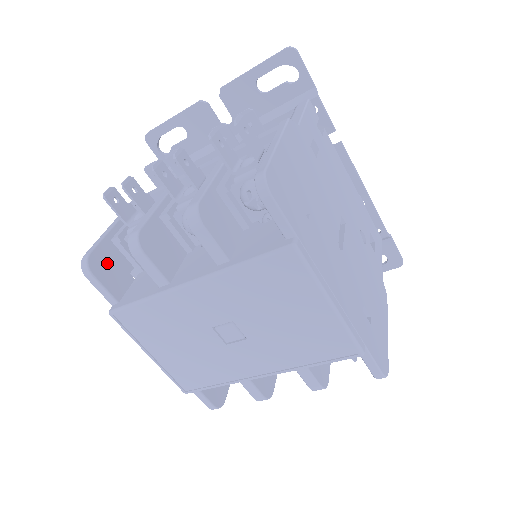
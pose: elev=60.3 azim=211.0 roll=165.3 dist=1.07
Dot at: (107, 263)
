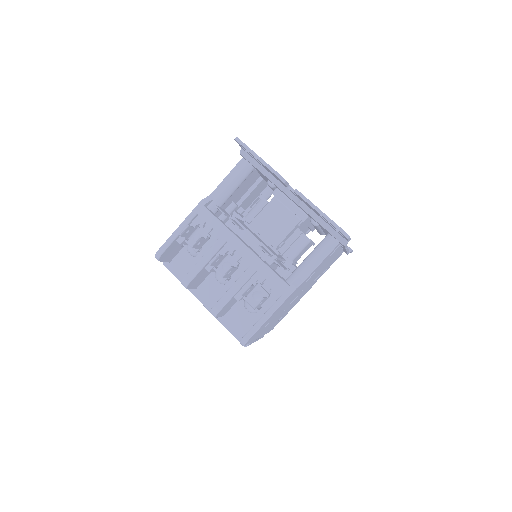
Dot at: (170, 251)
